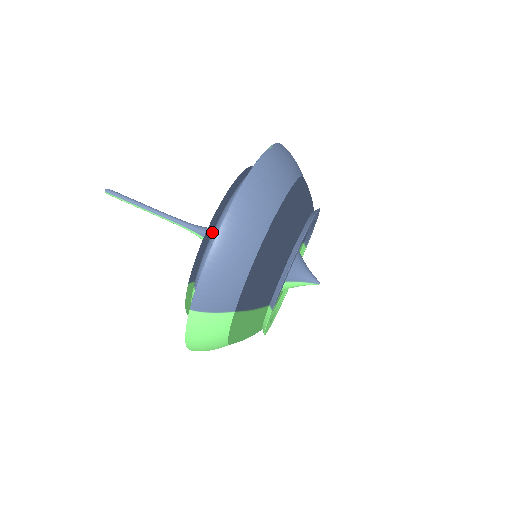
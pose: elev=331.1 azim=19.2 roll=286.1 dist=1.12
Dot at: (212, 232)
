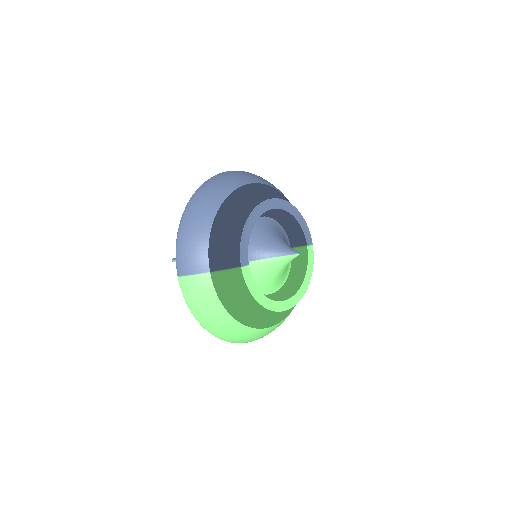
Dot at: occluded
